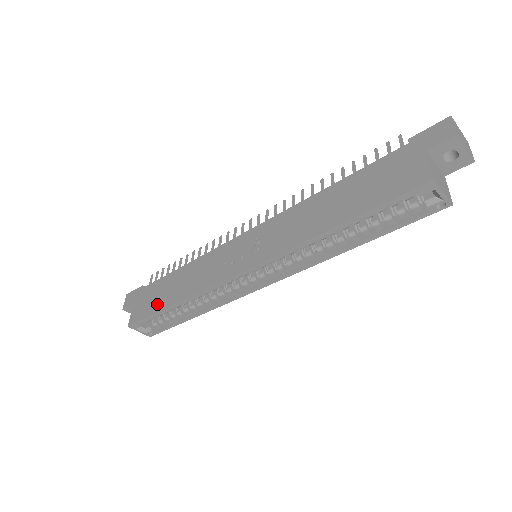
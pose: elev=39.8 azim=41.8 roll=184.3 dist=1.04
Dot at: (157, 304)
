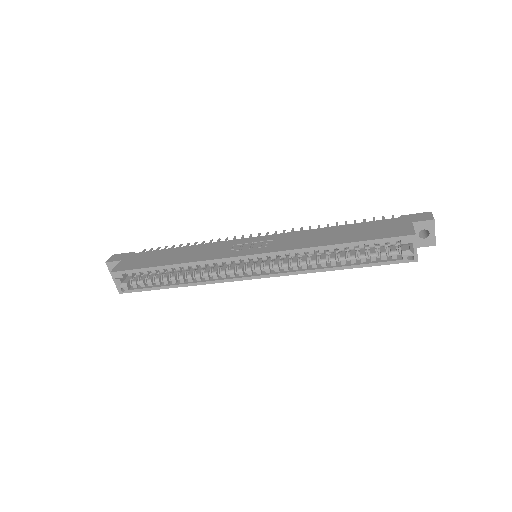
Dot at: (150, 263)
